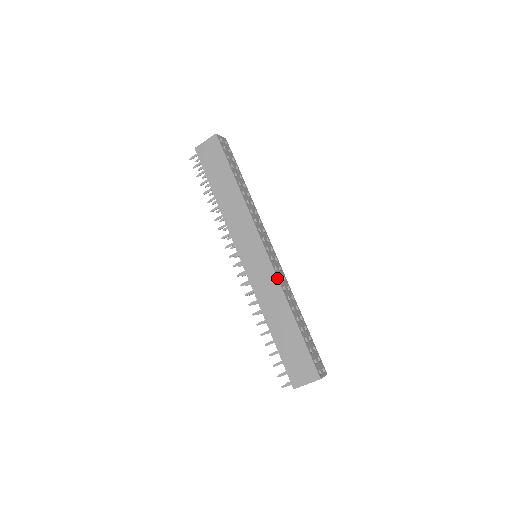
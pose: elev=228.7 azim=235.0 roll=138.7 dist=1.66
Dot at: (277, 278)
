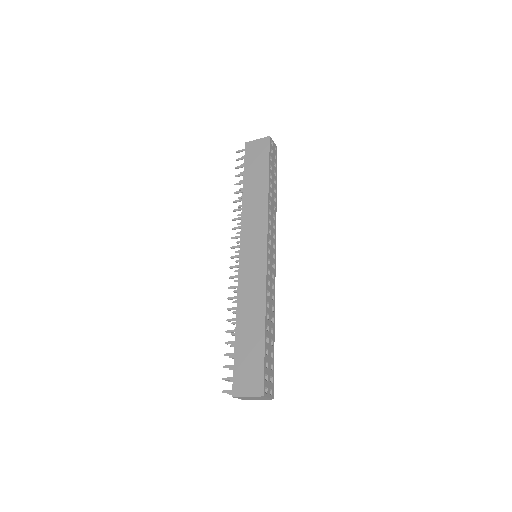
Dot at: (266, 280)
